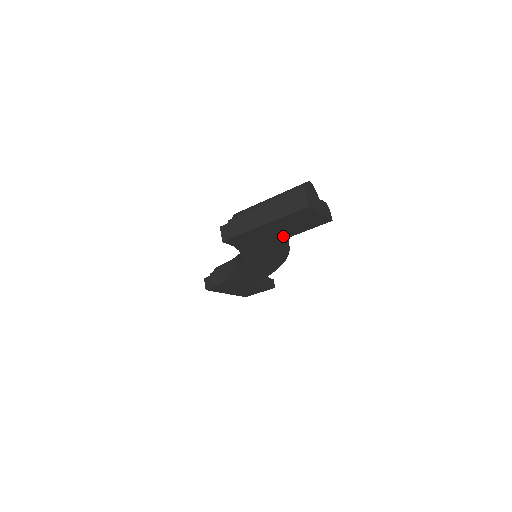
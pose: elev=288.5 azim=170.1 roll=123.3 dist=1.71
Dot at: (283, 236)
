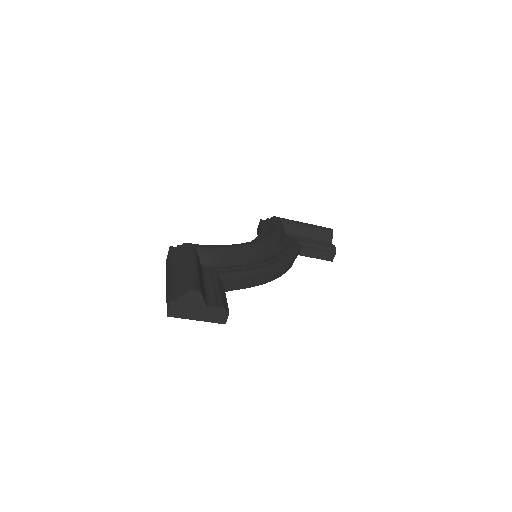
Dot at: occluded
